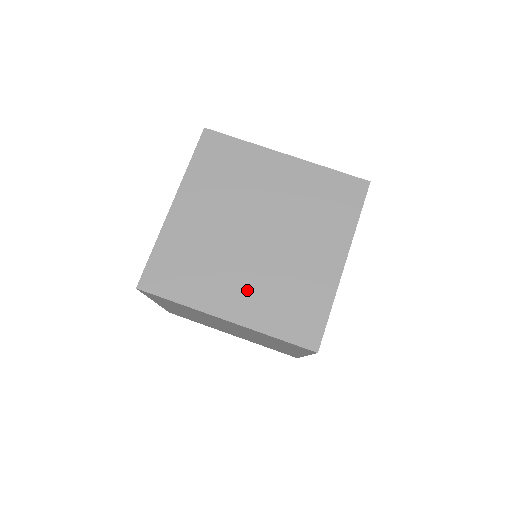
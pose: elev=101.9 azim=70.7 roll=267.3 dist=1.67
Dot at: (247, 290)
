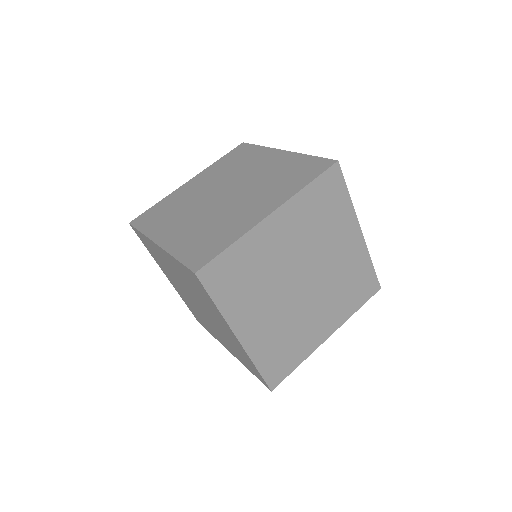
Dot at: occluded
